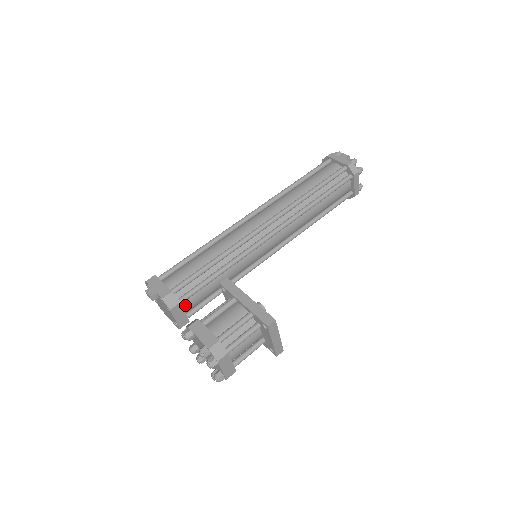
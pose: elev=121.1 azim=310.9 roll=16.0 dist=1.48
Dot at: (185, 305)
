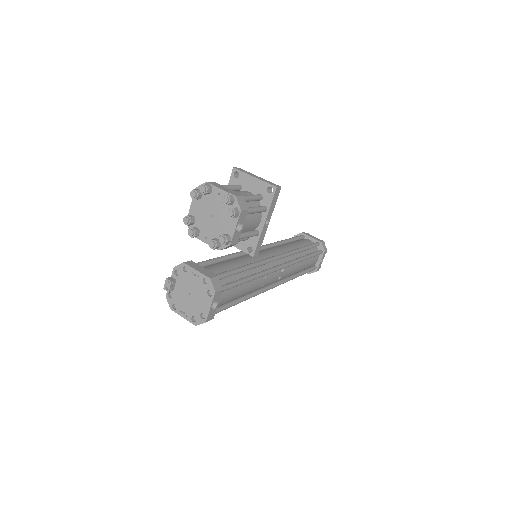
Dot at: occluded
